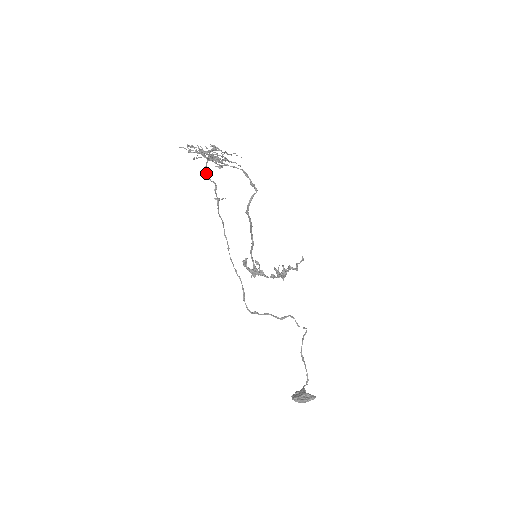
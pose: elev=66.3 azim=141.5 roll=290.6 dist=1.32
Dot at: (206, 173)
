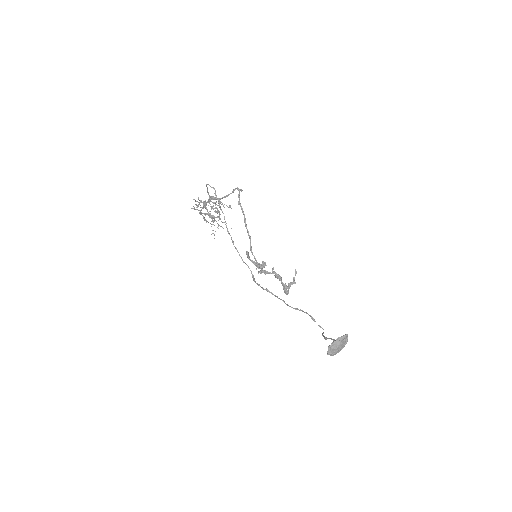
Dot at: (208, 184)
